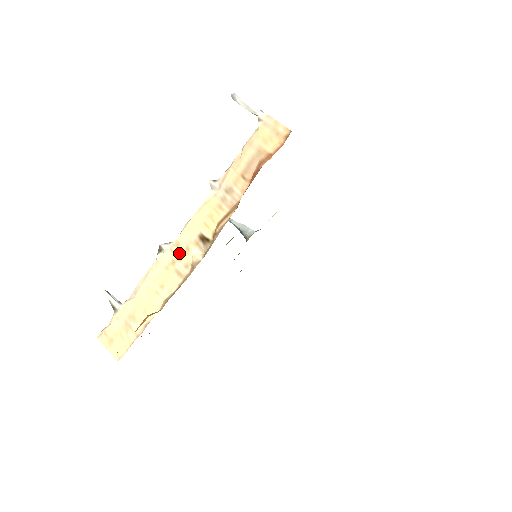
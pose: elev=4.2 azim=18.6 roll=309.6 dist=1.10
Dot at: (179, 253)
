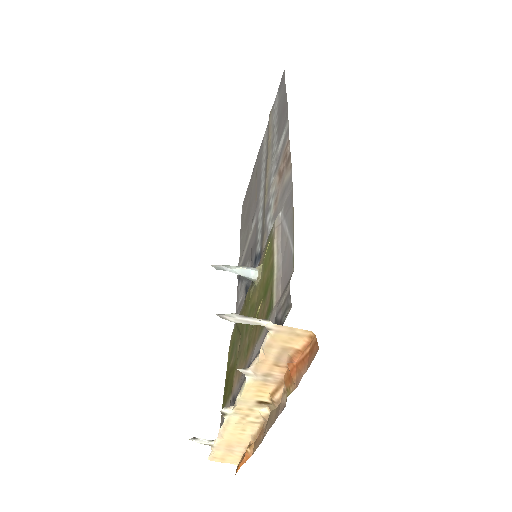
Dot at: (244, 414)
